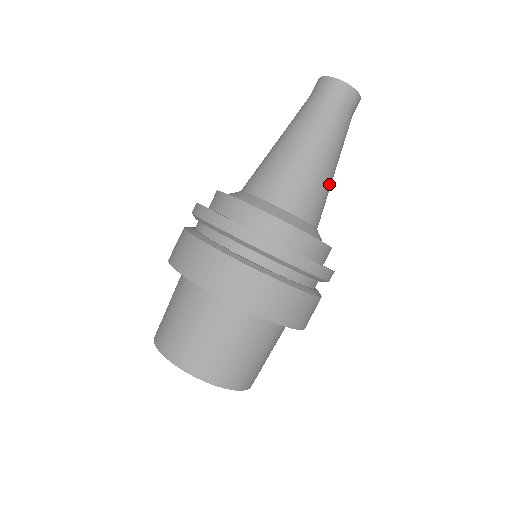
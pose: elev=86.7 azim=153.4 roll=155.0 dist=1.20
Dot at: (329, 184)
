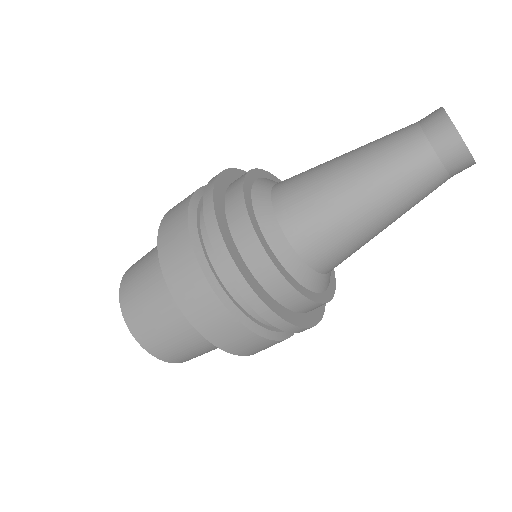
Dot at: occluded
